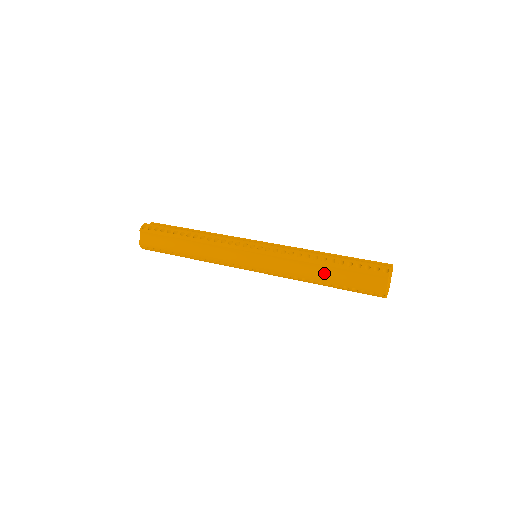
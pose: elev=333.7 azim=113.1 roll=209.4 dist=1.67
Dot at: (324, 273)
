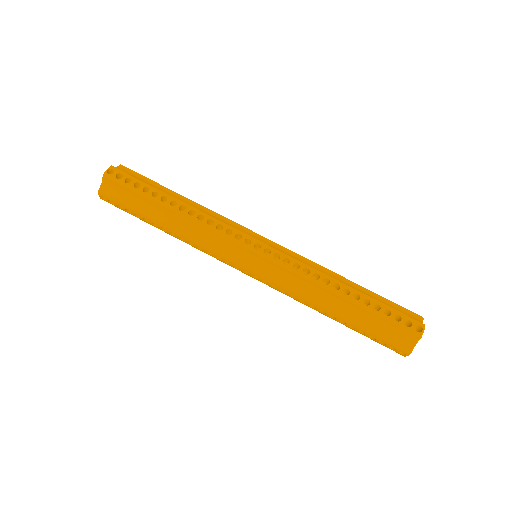
Dot at: (341, 308)
